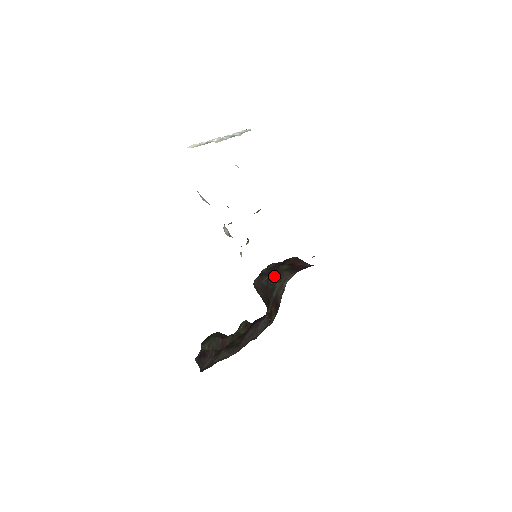
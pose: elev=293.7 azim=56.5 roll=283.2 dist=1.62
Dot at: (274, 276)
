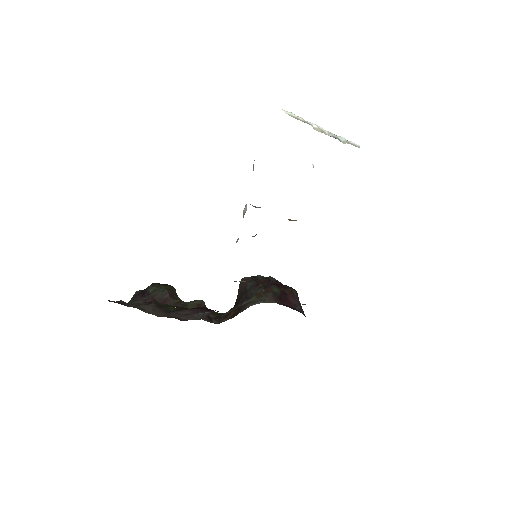
Dot at: (260, 288)
